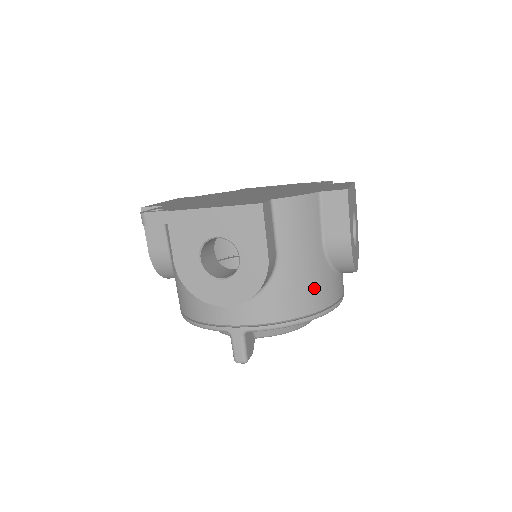
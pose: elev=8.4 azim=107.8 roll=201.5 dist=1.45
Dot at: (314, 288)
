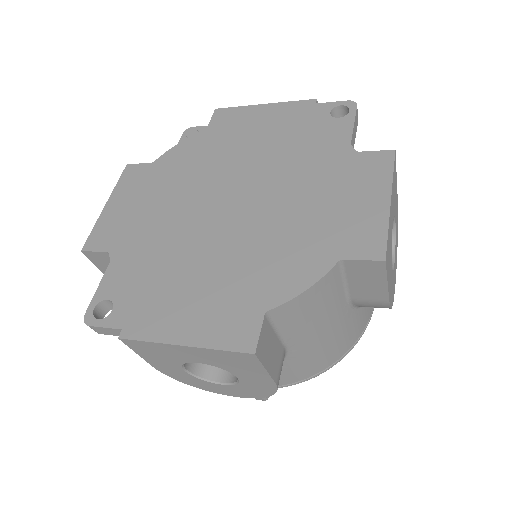
Dot at: (339, 342)
